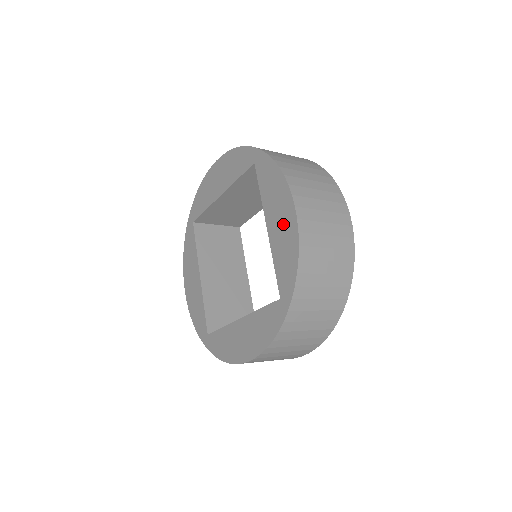
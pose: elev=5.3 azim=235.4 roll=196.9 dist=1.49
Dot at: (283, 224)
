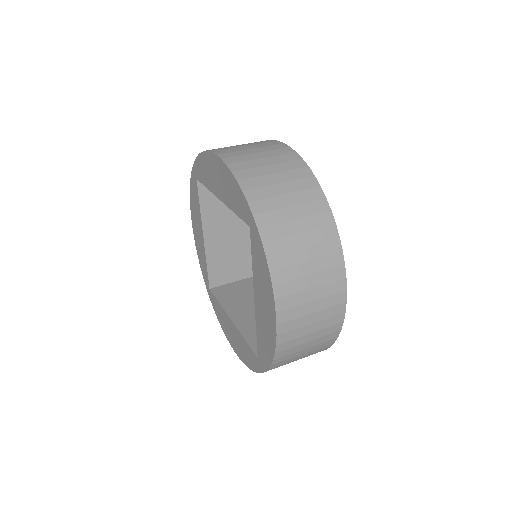
Dot at: (266, 320)
